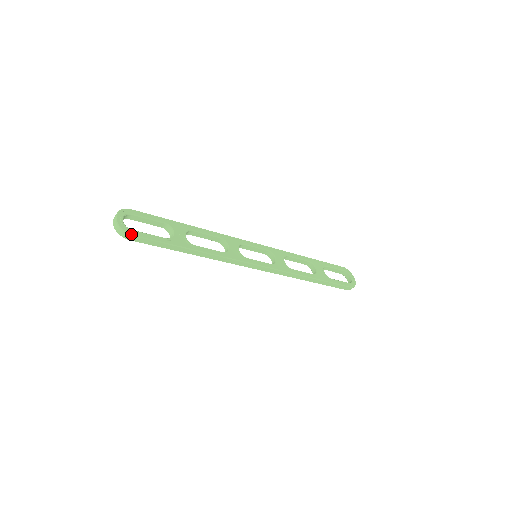
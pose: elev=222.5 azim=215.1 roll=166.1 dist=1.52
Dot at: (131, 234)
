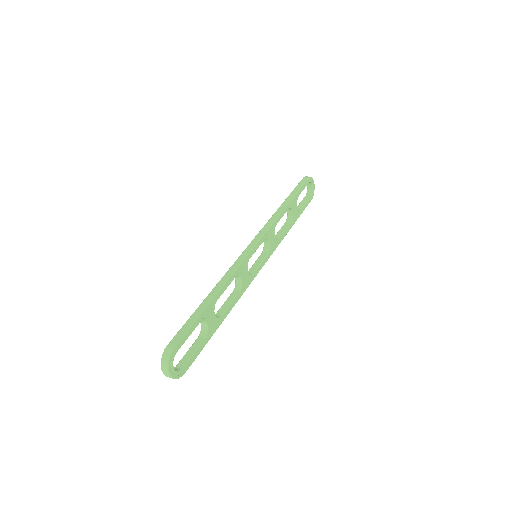
Dot at: occluded
